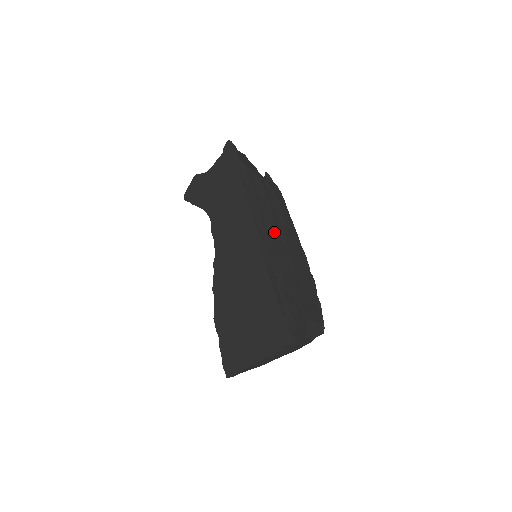
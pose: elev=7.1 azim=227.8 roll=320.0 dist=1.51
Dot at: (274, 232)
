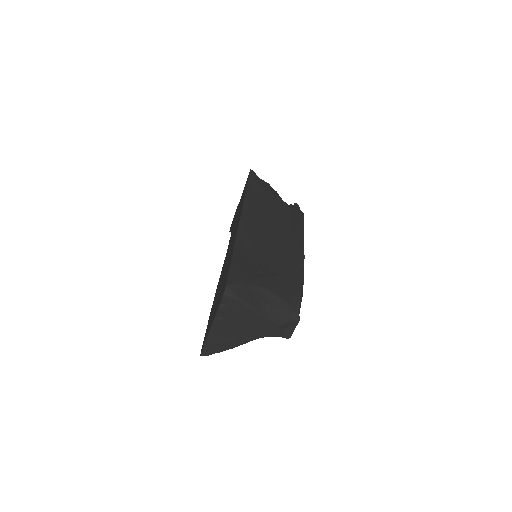
Dot at: (265, 227)
